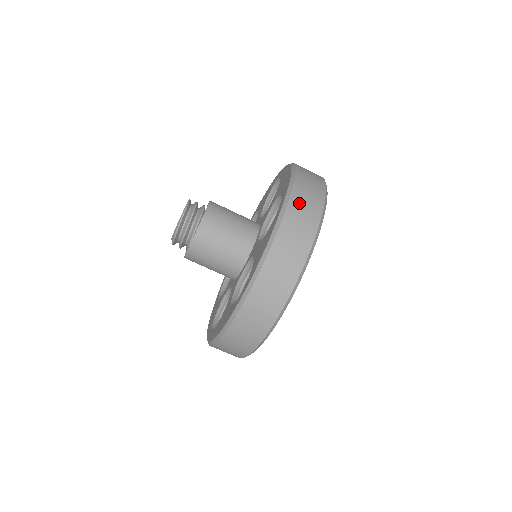
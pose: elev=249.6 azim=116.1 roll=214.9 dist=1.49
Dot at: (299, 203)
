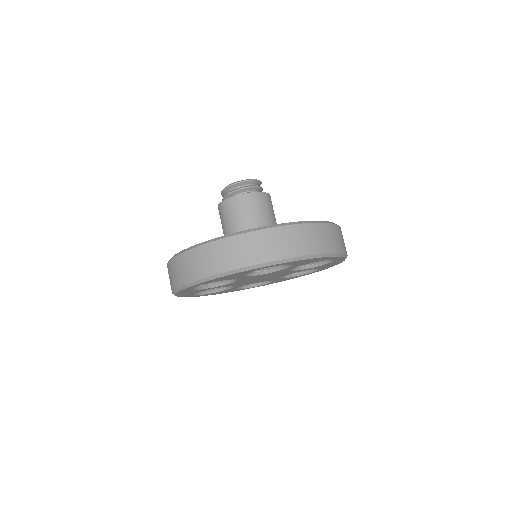
Dot at: (340, 233)
